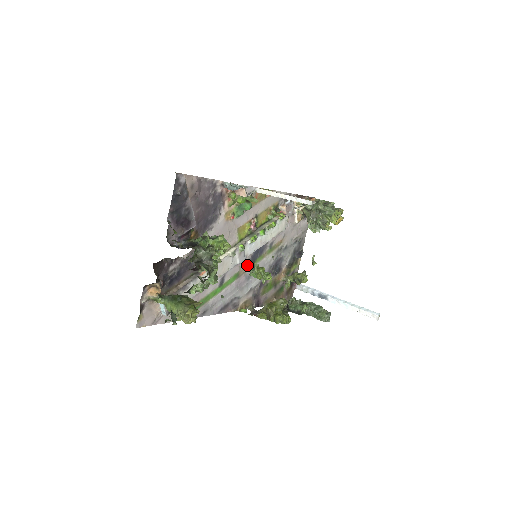
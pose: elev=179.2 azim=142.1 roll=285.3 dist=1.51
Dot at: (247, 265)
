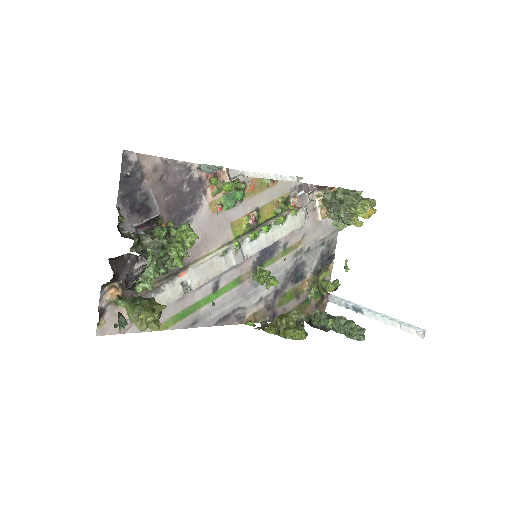
Dot at: (252, 269)
